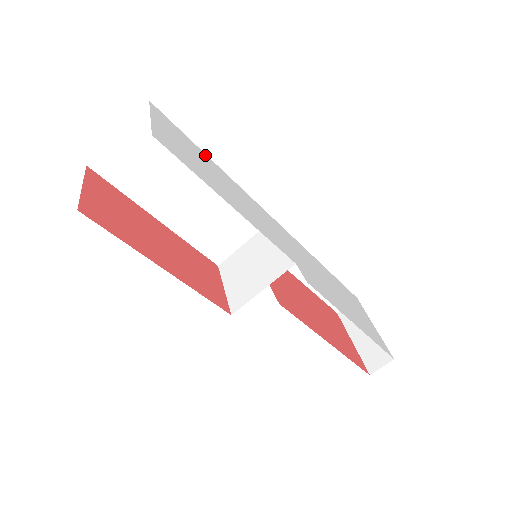
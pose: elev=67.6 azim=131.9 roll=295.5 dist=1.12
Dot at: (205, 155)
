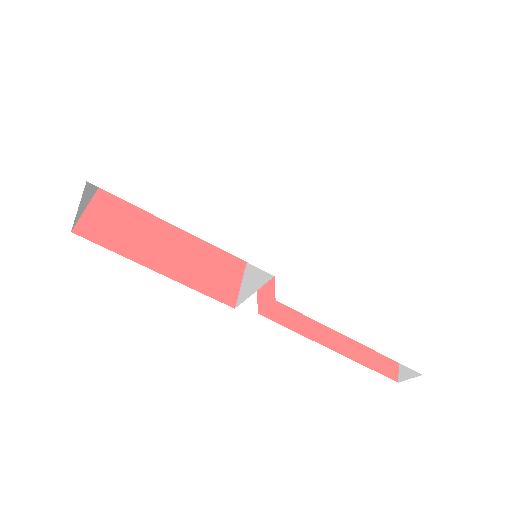
Dot at: (192, 161)
